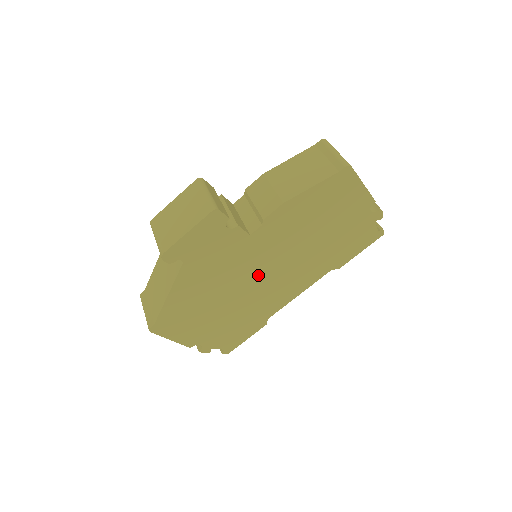
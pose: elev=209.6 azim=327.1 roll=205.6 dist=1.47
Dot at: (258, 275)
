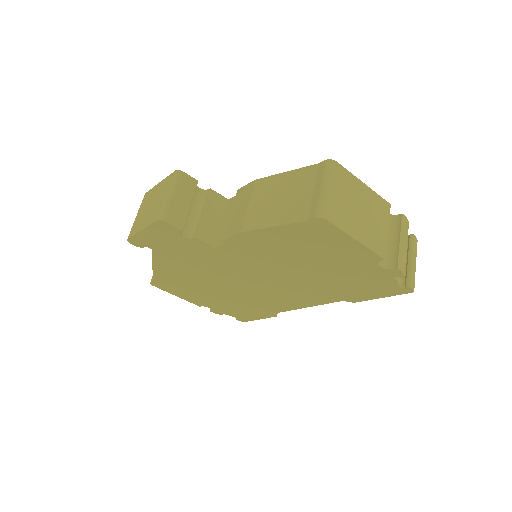
Dot at: (244, 279)
